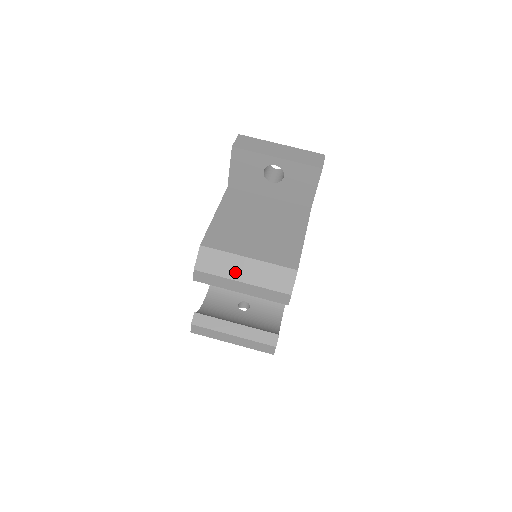
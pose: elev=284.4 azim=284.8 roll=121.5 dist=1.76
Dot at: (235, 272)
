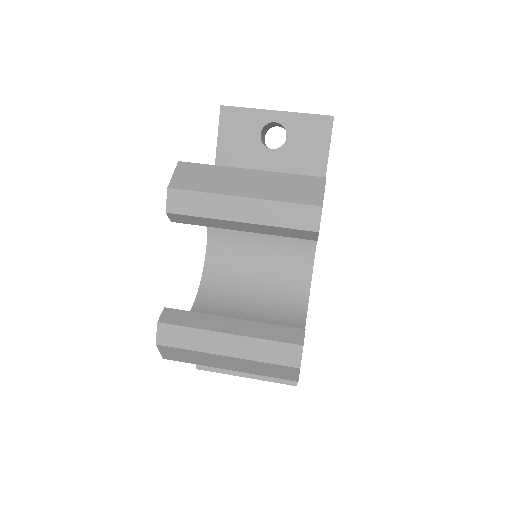
Dot at: (231, 186)
